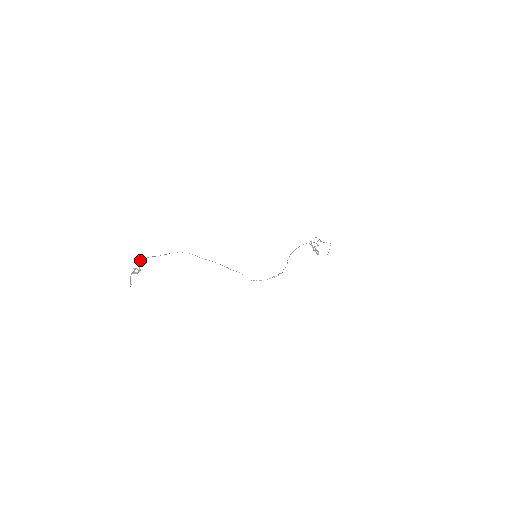
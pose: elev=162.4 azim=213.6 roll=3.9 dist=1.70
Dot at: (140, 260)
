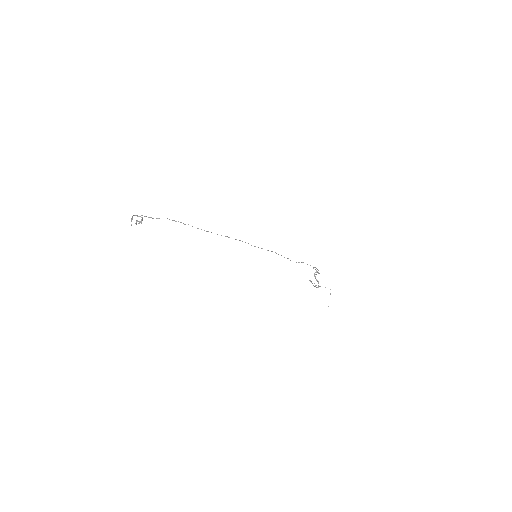
Dot at: occluded
